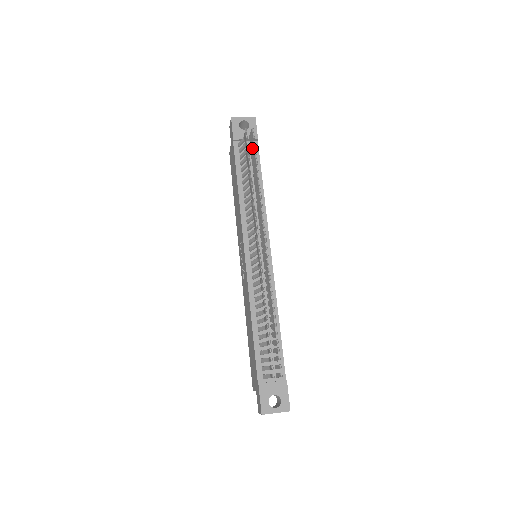
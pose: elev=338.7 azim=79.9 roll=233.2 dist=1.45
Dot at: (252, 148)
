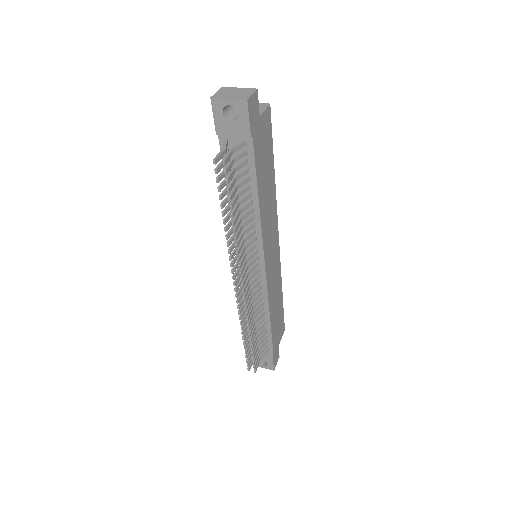
Dot at: (229, 177)
